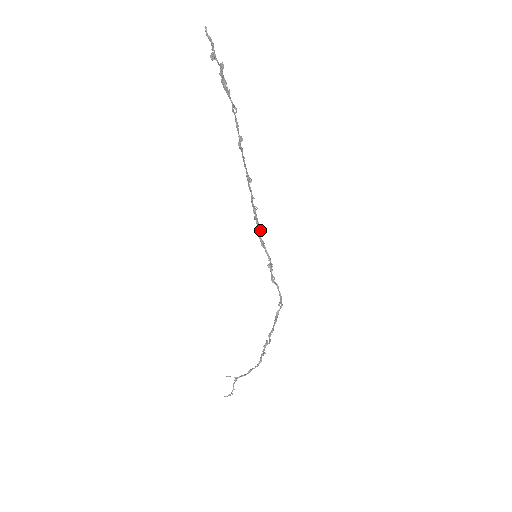
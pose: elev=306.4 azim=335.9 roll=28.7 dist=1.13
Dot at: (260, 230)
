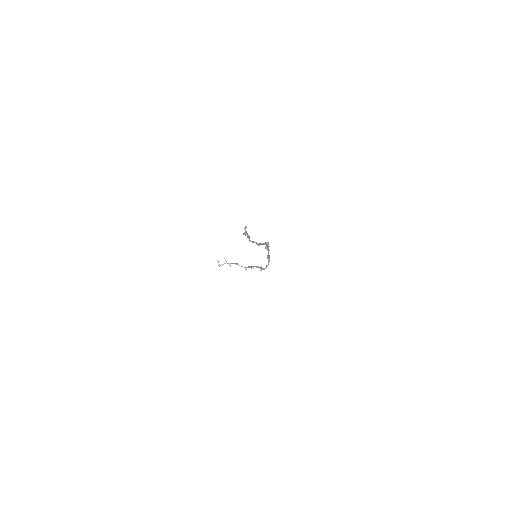
Dot at: (267, 250)
